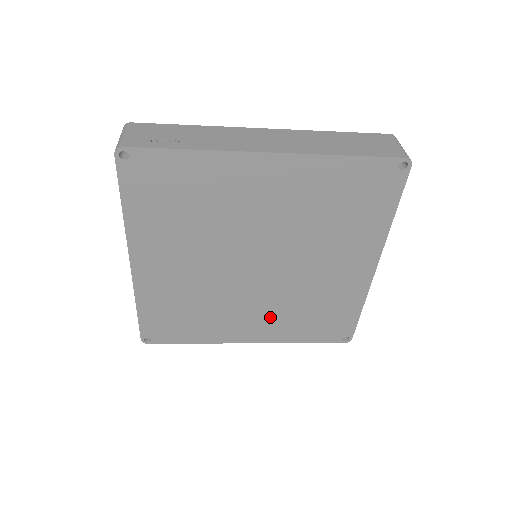
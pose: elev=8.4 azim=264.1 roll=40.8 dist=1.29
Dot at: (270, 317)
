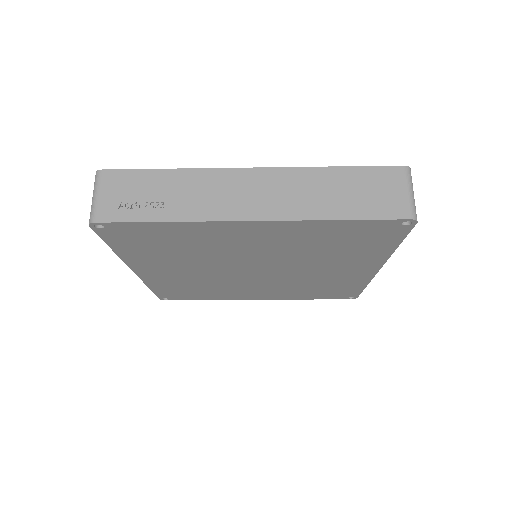
Dot at: (275, 290)
